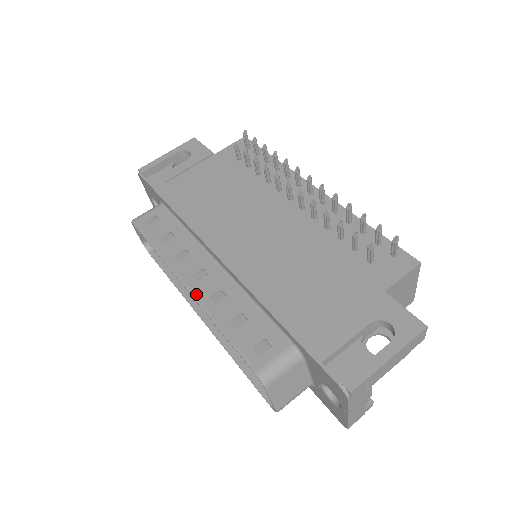
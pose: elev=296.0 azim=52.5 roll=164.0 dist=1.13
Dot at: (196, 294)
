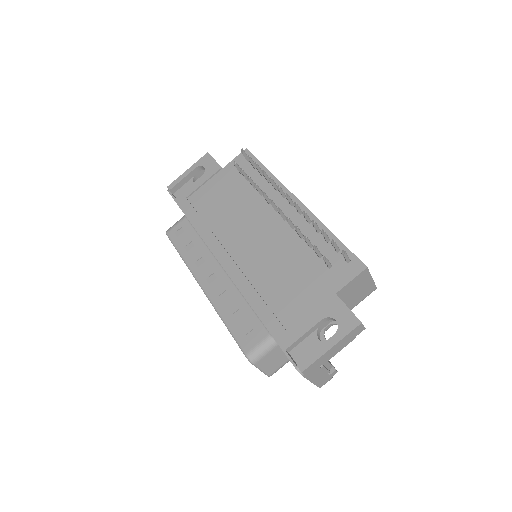
Dot at: (208, 294)
